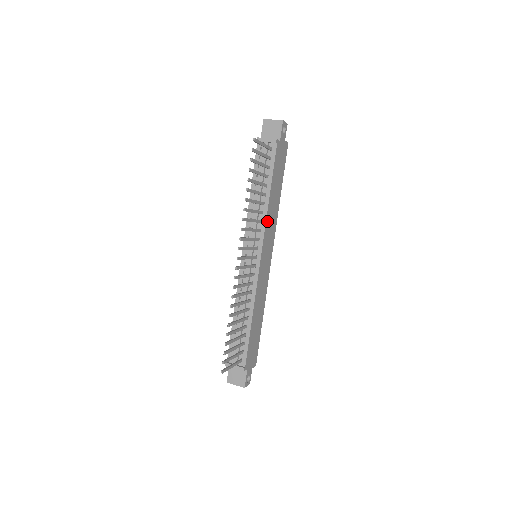
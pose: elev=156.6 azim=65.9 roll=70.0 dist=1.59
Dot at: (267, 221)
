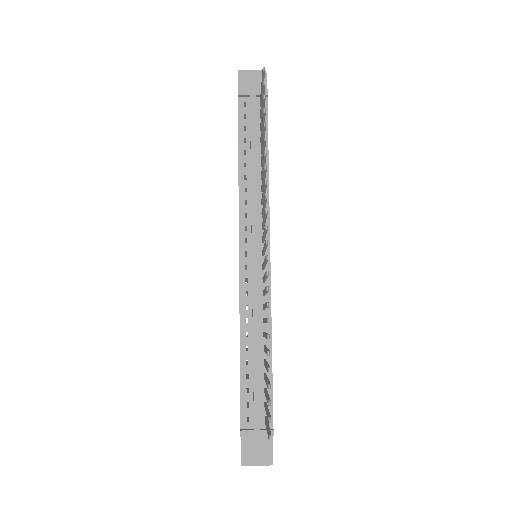
Dot at: (268, 202)
